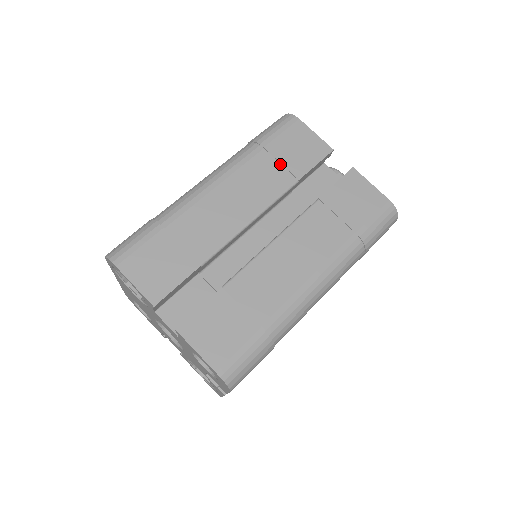
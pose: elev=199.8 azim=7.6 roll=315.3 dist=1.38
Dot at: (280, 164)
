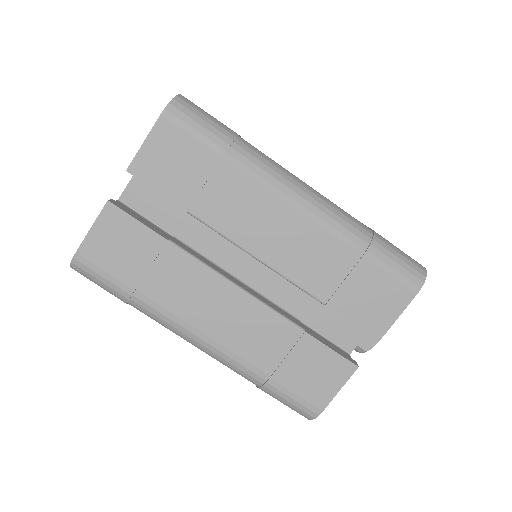
Dot at: occluded
